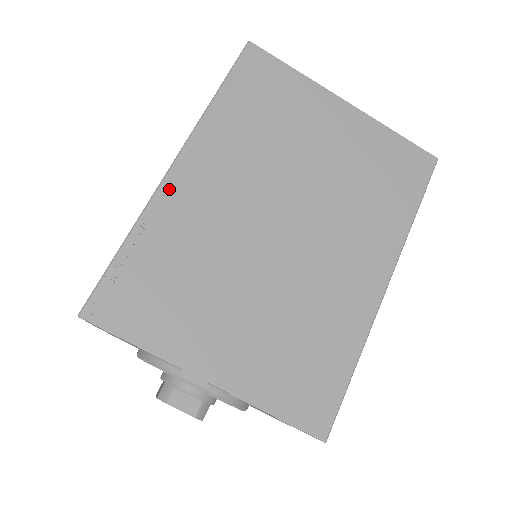
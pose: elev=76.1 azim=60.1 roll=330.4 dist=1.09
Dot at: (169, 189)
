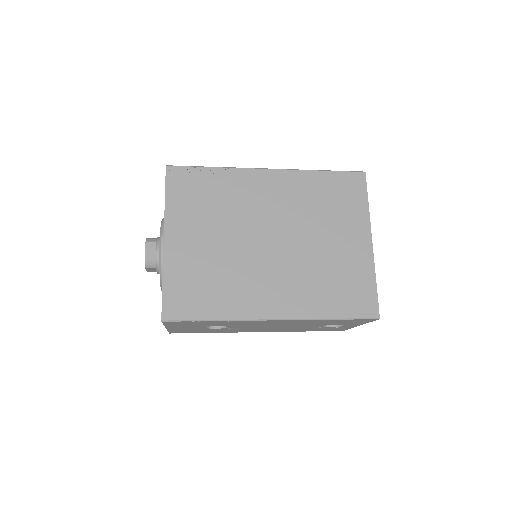
Dot at: (253, 173)
